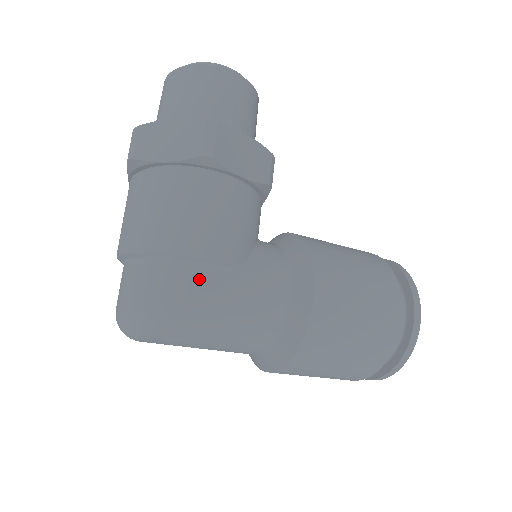
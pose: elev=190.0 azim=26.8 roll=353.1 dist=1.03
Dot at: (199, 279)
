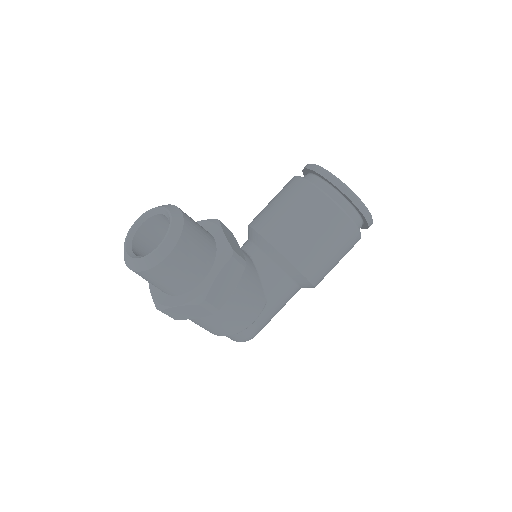
Dot at: (256, 325)
